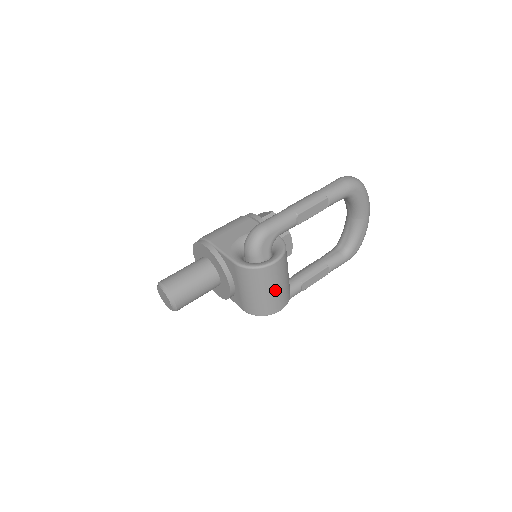
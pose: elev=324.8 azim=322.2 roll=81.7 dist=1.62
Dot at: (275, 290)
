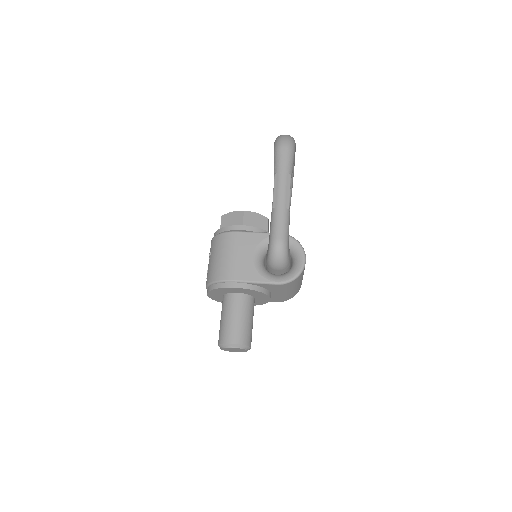
Dot at: occluded
